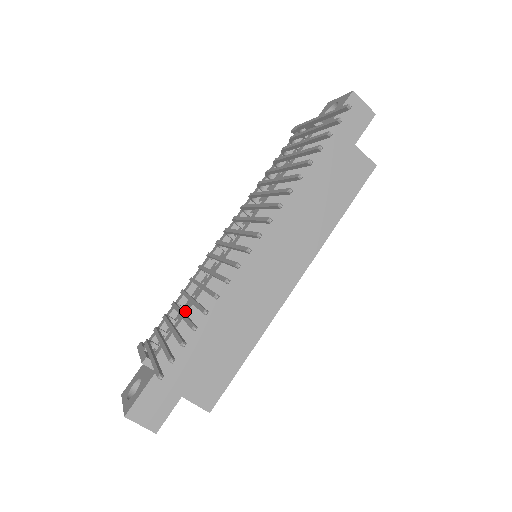
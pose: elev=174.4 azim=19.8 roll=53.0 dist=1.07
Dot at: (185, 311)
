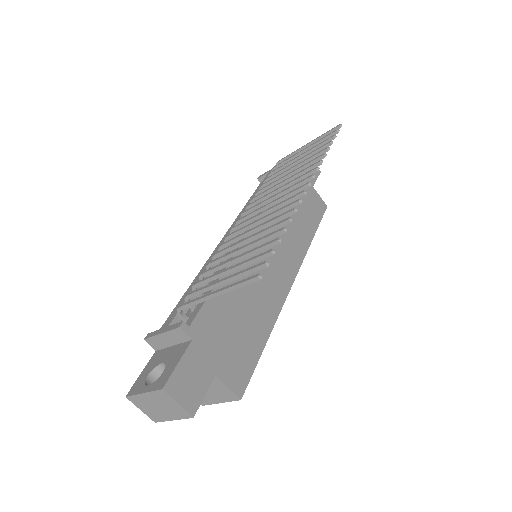
Dot at: occluded
